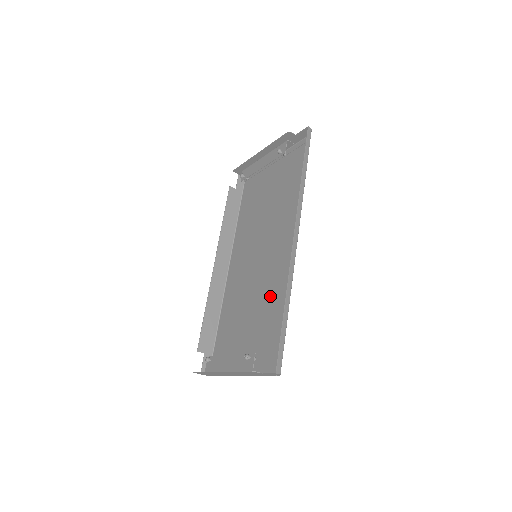
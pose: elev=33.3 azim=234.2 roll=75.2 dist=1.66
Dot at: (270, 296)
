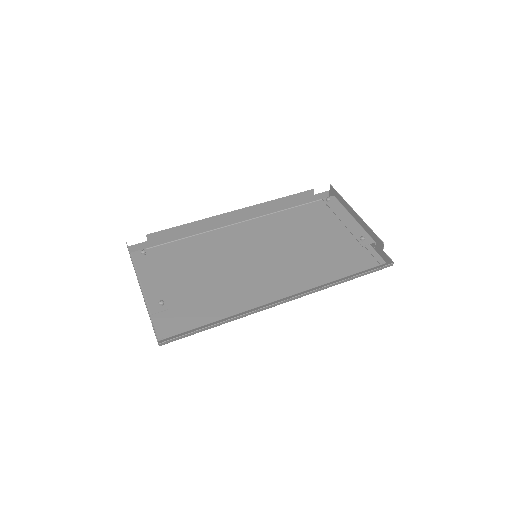
Dot at: (224, 293)
